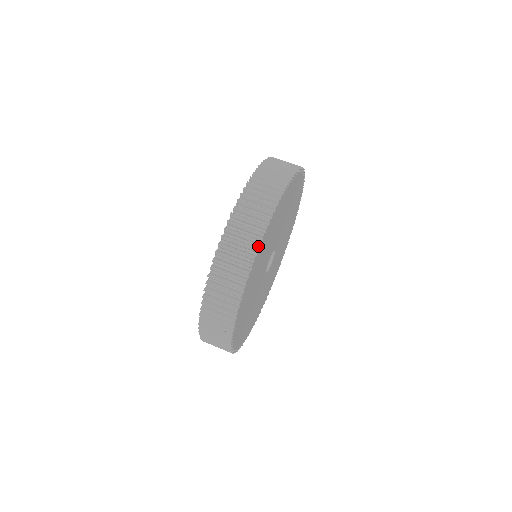
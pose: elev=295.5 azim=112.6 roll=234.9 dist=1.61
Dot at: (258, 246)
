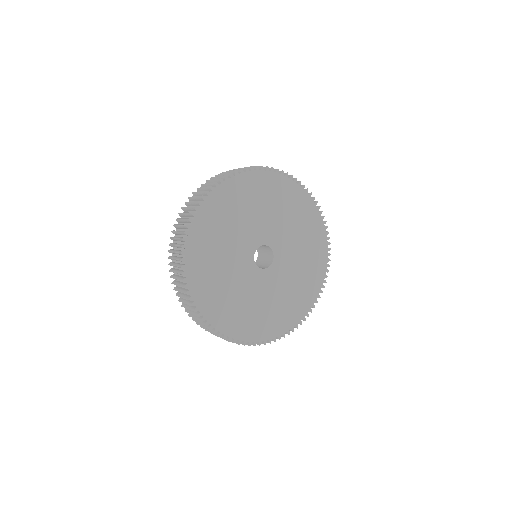
Dot at: (219, 184)
